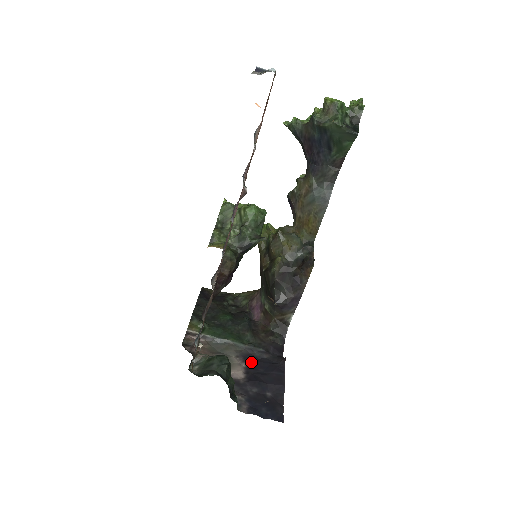
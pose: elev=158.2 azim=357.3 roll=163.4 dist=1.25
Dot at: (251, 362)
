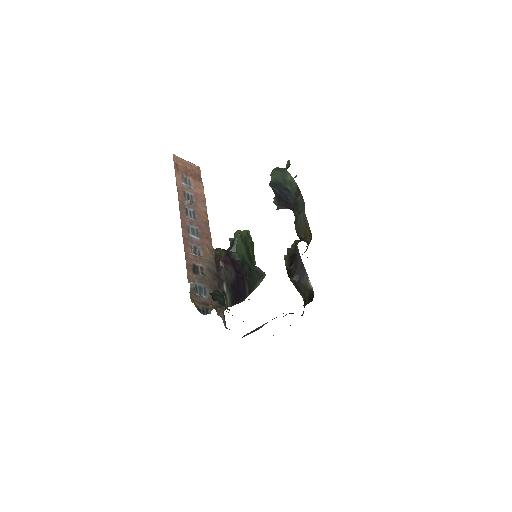
Dot at: occluded
